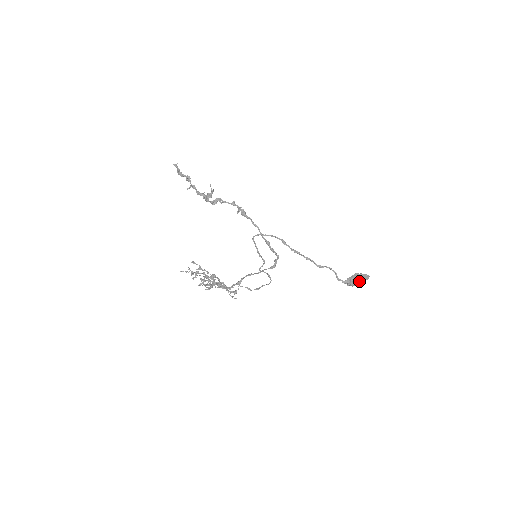
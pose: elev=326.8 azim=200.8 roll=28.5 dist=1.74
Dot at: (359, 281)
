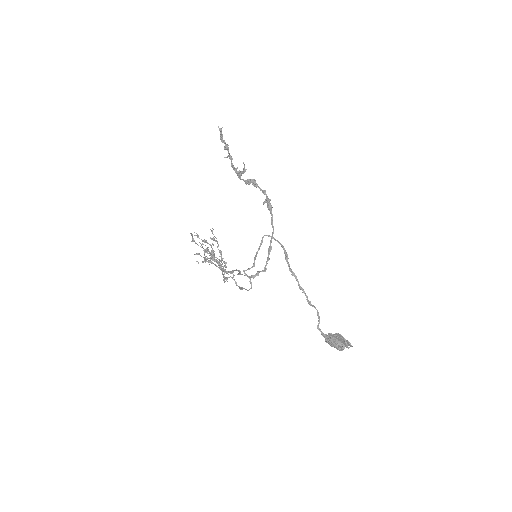
Dot at: (335, 344)
